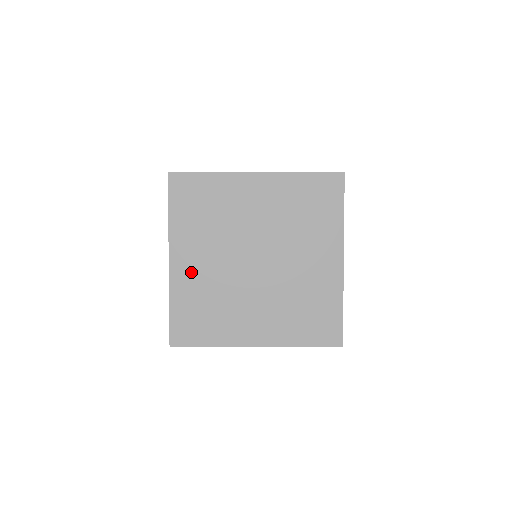
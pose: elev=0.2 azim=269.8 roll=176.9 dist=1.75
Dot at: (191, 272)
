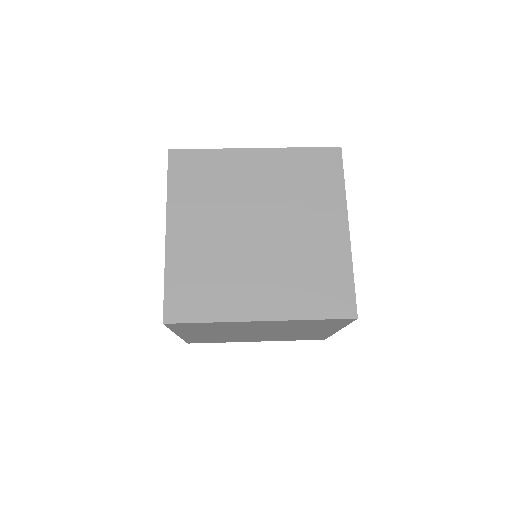
Dot at: (199, 336)
